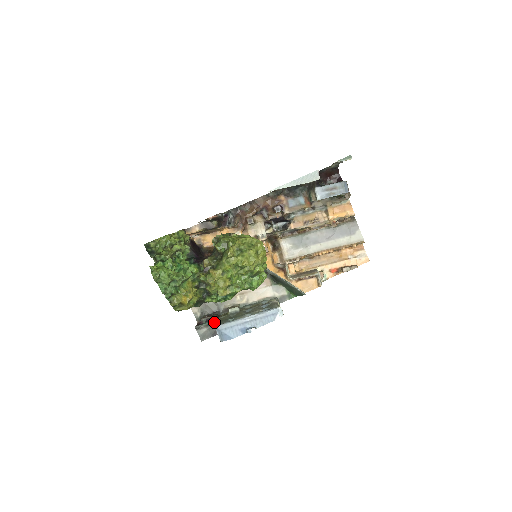
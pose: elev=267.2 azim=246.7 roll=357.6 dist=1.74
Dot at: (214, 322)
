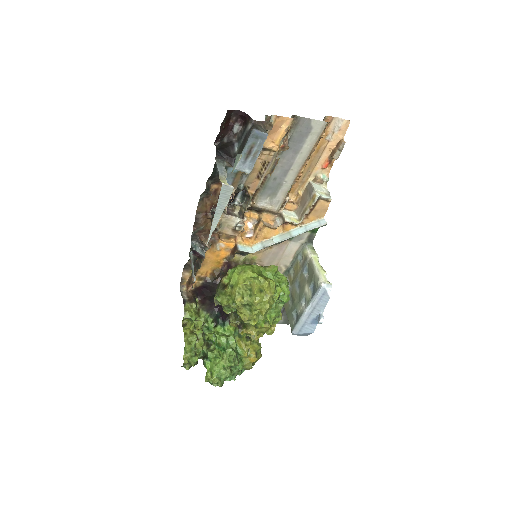
Dot at: (282, 310)
